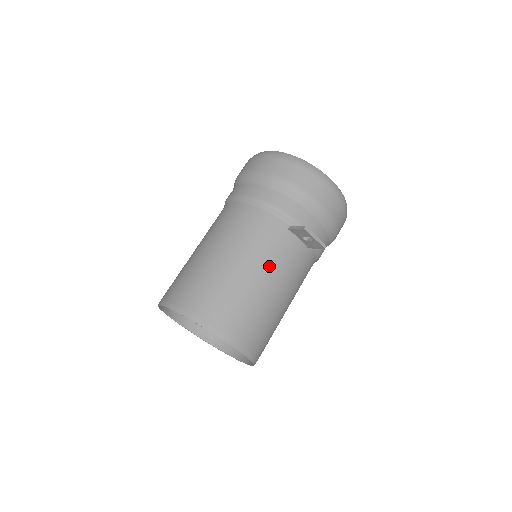
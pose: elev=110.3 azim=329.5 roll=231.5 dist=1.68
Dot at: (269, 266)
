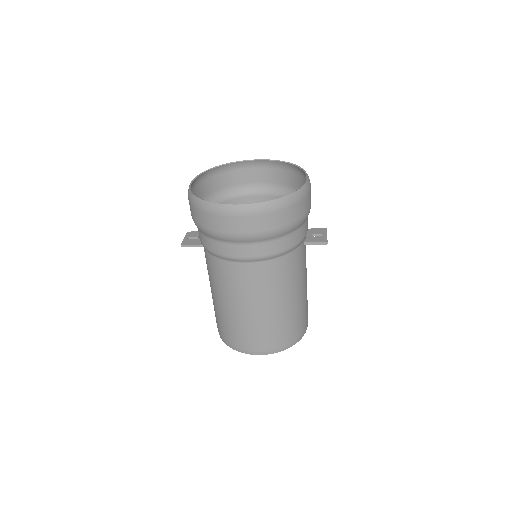
Dot at: (305, 275)
